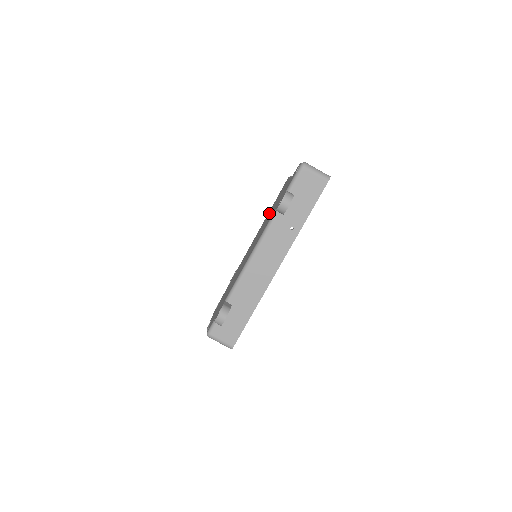
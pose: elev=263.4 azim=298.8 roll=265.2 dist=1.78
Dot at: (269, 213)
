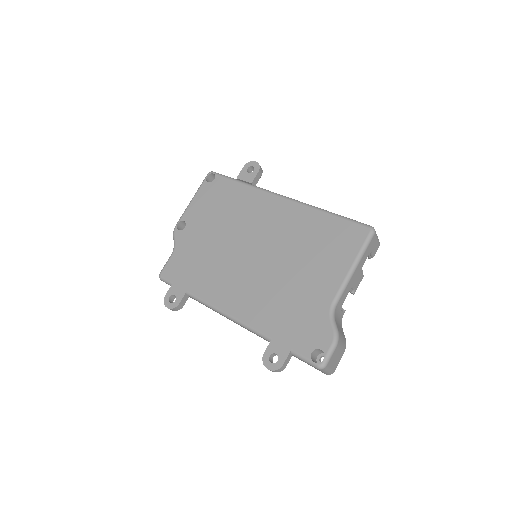
Dot at: (307, 246)
